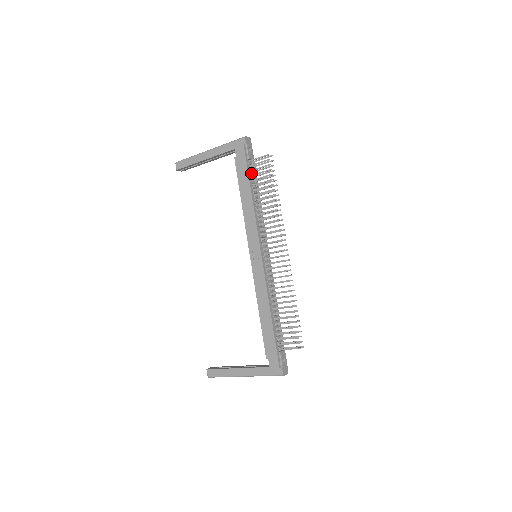
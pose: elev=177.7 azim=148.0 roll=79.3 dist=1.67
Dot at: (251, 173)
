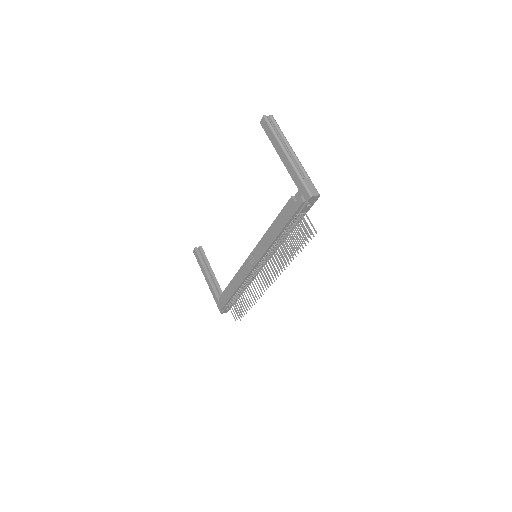
Dot at: (293, 221)
